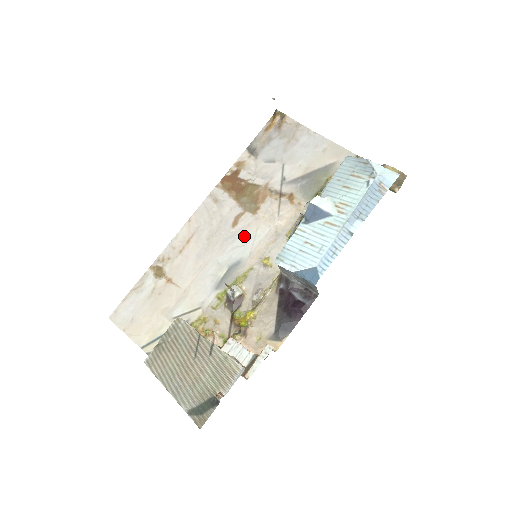
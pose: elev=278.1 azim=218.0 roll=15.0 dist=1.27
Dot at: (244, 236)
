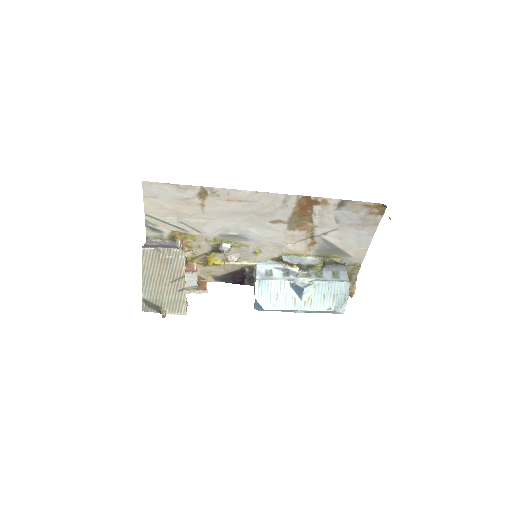
Dot at: (268, 232)
